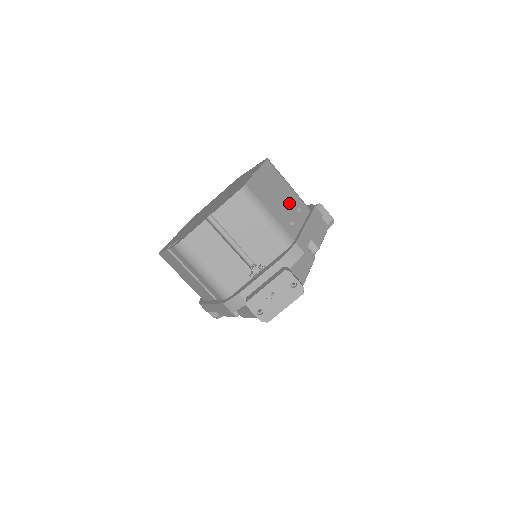
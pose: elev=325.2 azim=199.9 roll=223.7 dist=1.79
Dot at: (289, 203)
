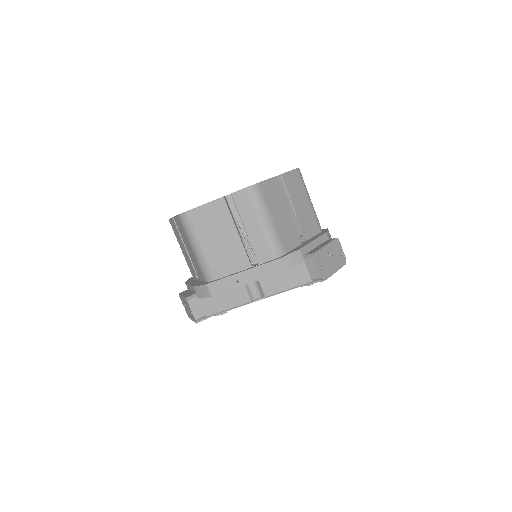
Dot at: occluded
